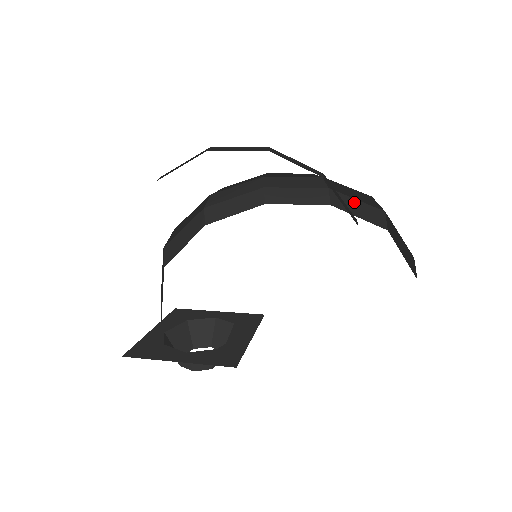
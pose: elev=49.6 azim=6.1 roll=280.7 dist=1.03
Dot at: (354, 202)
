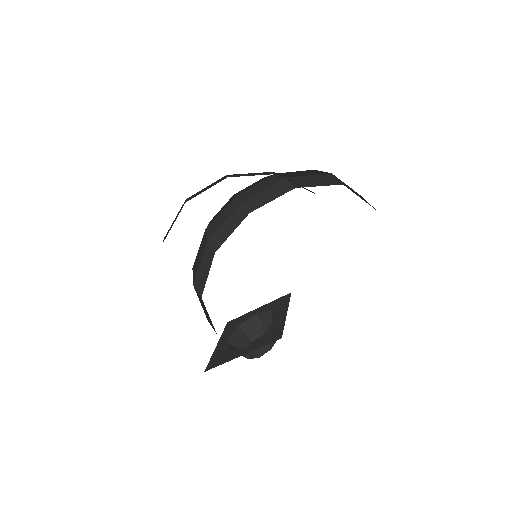
Dot at: (308, 178)
